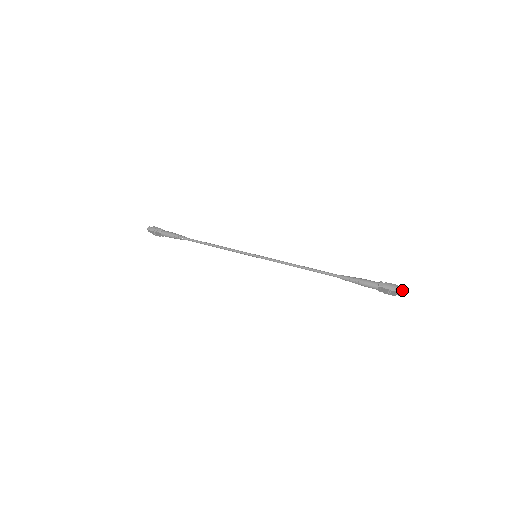
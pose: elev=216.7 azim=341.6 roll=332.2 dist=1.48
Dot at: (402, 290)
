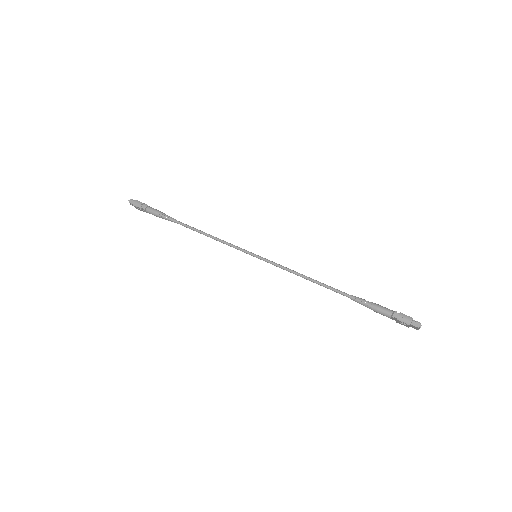
Dot at: (418, 325)
